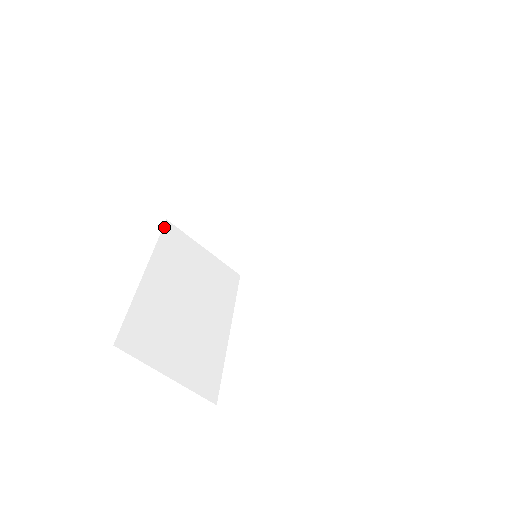
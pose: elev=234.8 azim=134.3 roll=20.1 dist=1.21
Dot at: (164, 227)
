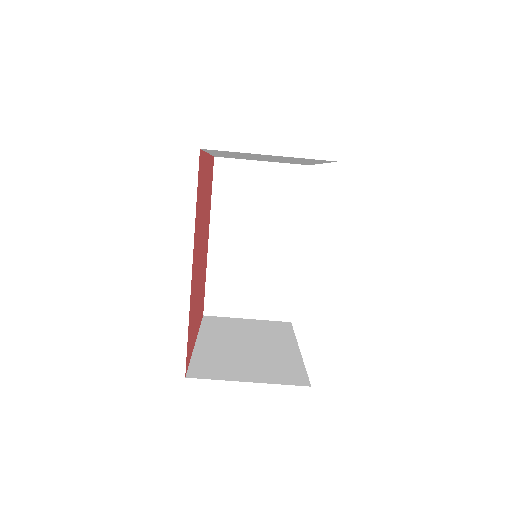
Dot at: (203, 319)
